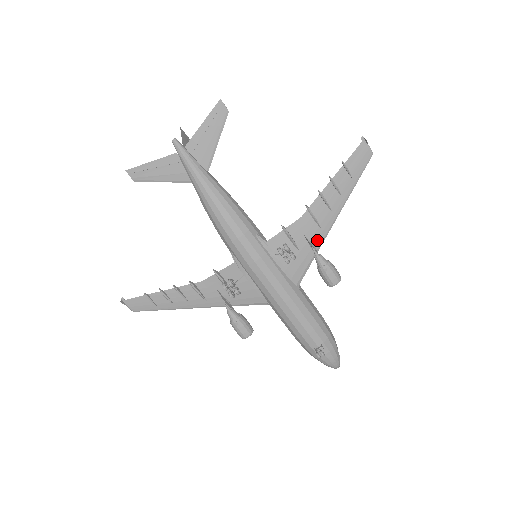
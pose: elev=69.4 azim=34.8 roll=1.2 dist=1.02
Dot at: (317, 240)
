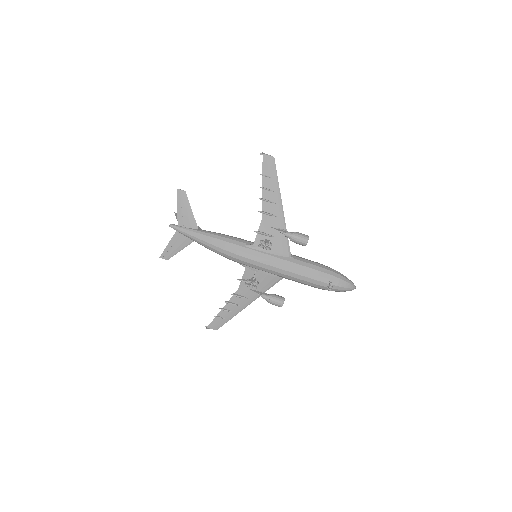
Dot at: (281, 225)
